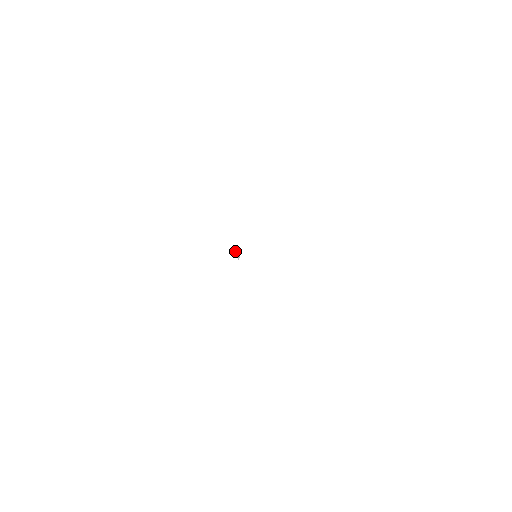
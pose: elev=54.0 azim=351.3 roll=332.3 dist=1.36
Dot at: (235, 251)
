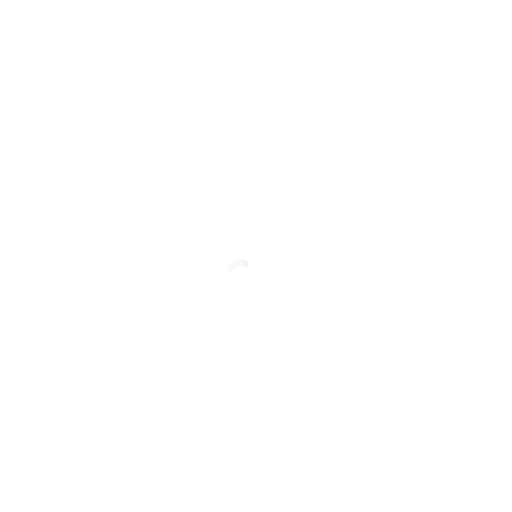
Dot at: (238, 260)
